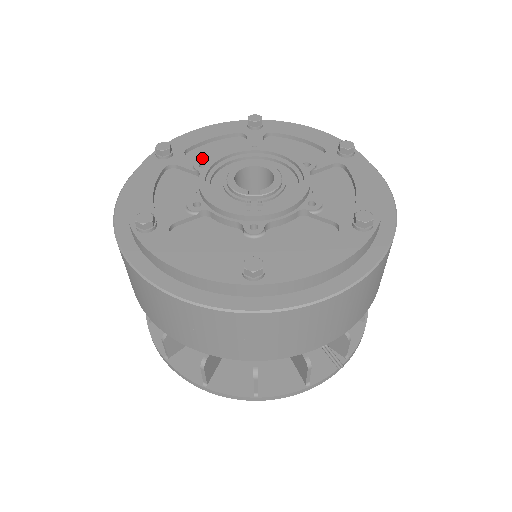
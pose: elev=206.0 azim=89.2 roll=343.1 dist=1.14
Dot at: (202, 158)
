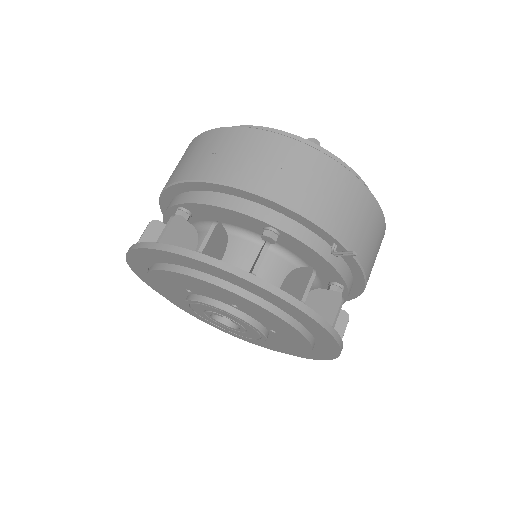
Dot at: occluded
